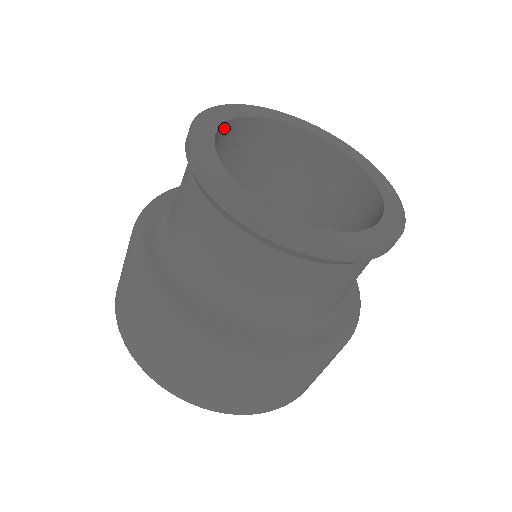
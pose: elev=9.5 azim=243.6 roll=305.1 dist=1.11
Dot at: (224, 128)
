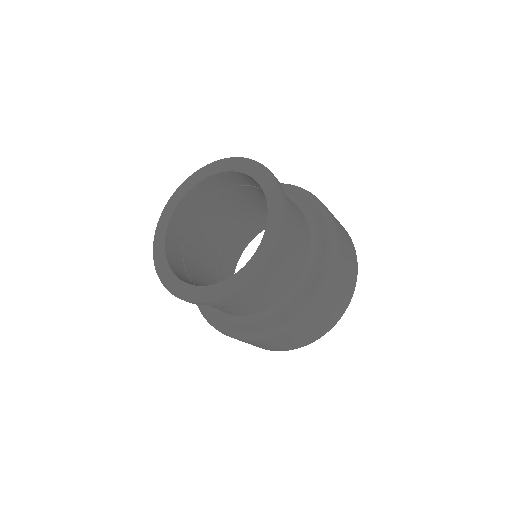
Dot at: (180, 209)
